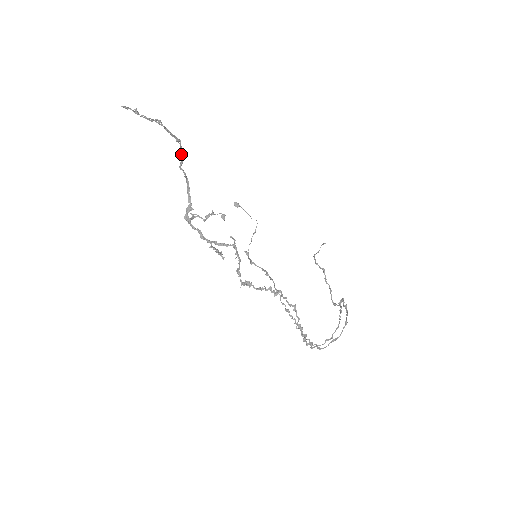
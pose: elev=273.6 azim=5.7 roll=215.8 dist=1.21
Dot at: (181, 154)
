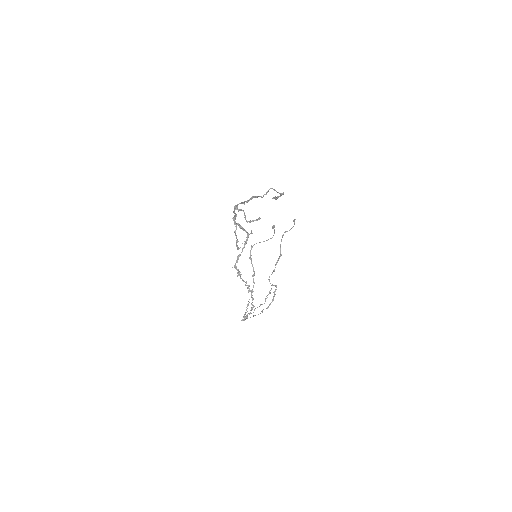
Dot at: occluded
